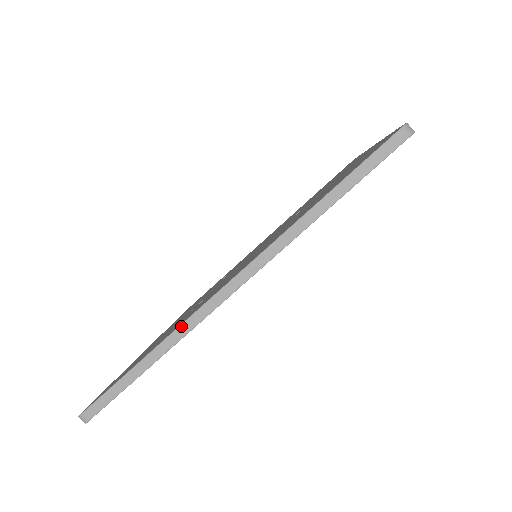
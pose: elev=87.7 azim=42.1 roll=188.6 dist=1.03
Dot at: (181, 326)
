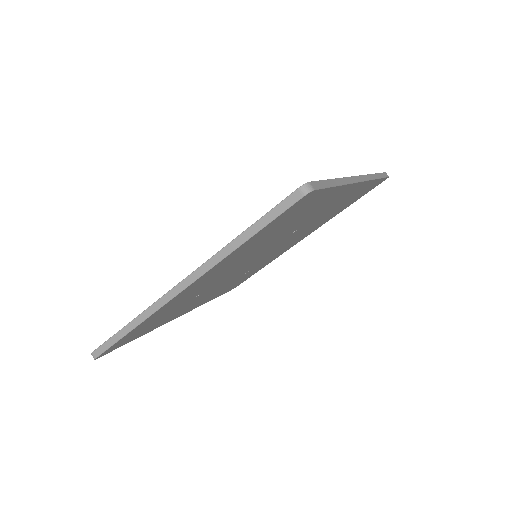
Dot at: (149, 308)
